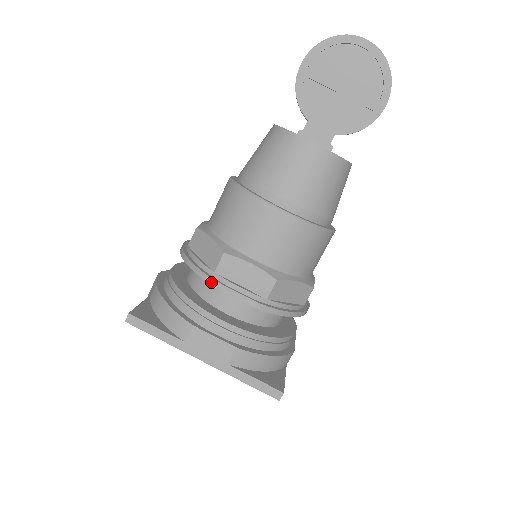
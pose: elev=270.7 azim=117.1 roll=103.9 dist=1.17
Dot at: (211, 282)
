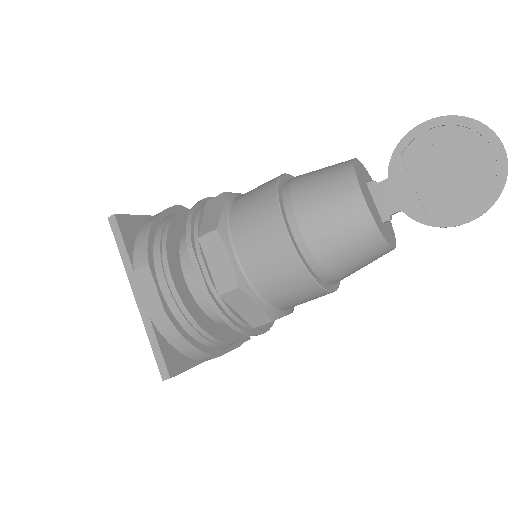
Dot at: (189, 243)
